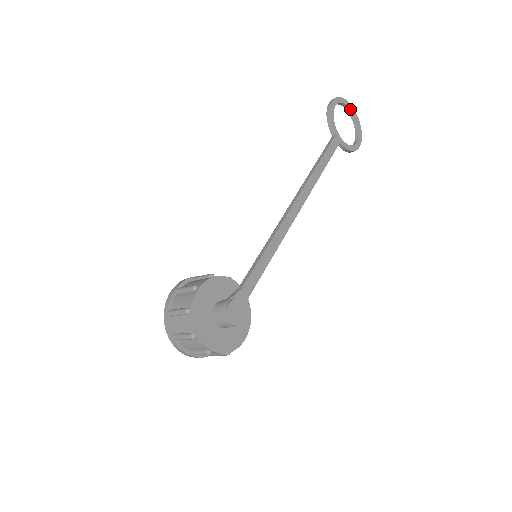
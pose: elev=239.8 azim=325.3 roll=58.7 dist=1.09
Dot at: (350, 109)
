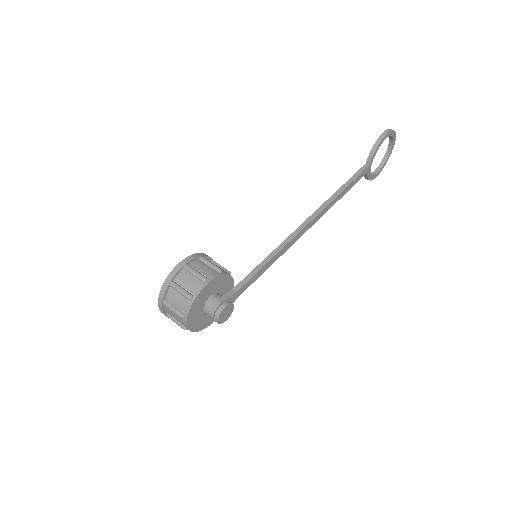
Dot at: (393, 142)
